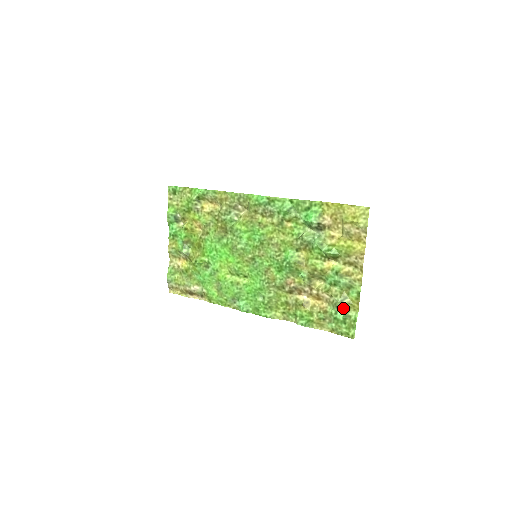
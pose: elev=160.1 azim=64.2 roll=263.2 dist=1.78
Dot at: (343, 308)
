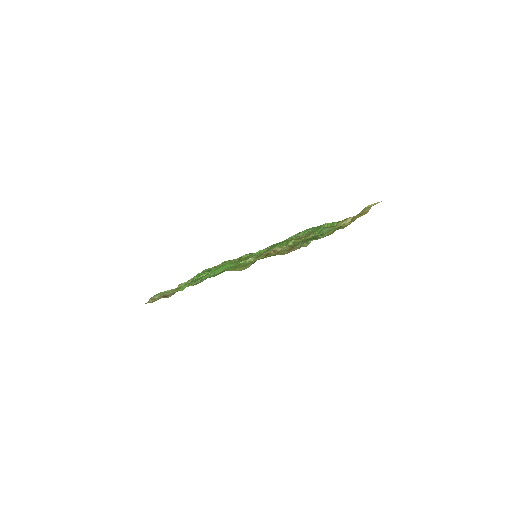
Dot at: occluded
